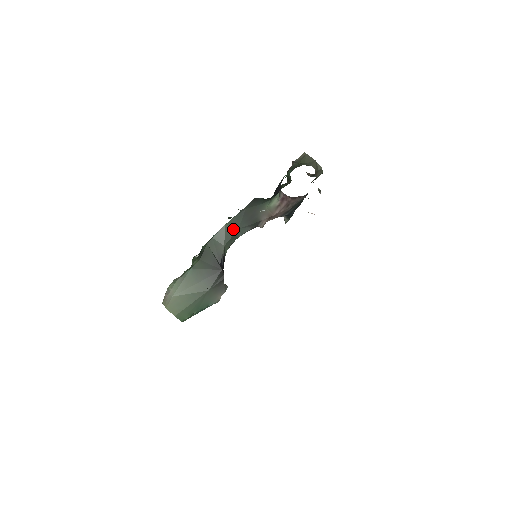
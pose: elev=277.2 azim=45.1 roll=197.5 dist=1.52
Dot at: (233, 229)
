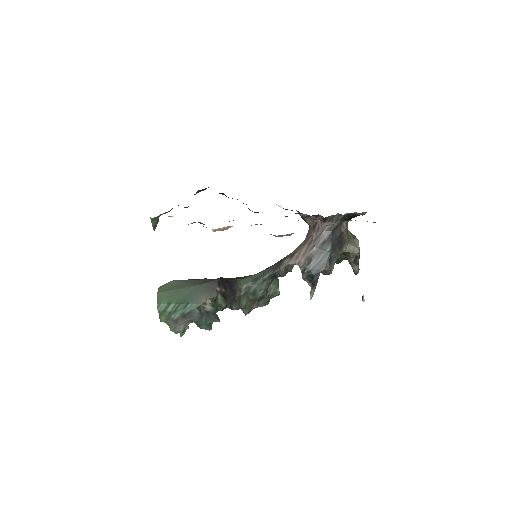
Dot at: (259, 273)
